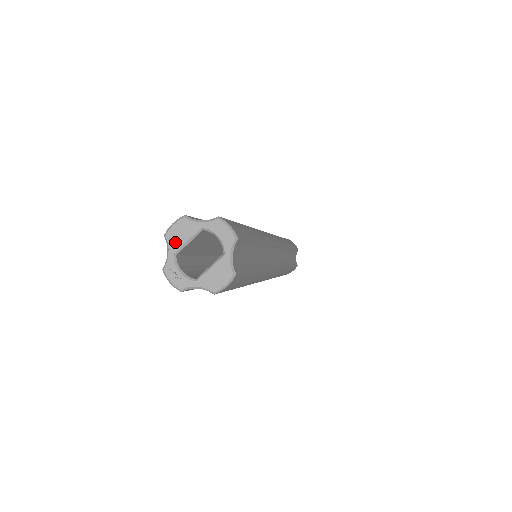
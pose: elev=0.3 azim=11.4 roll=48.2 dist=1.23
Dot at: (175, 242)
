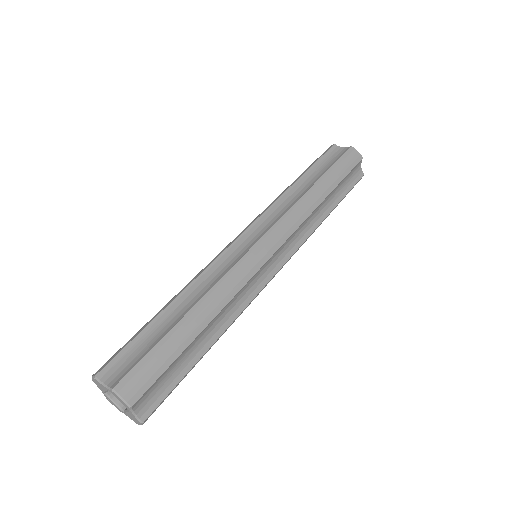
Dot at: (100, 388)
